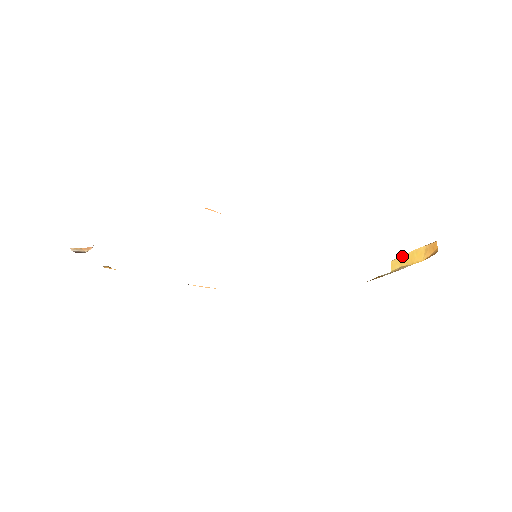
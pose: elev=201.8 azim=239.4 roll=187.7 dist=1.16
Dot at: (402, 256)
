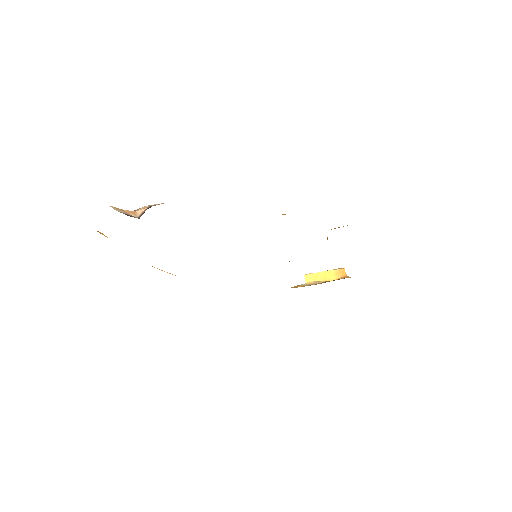
Dot at: (315, 273)
